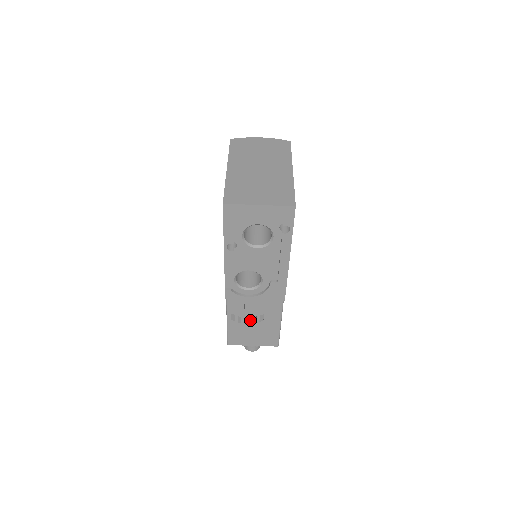
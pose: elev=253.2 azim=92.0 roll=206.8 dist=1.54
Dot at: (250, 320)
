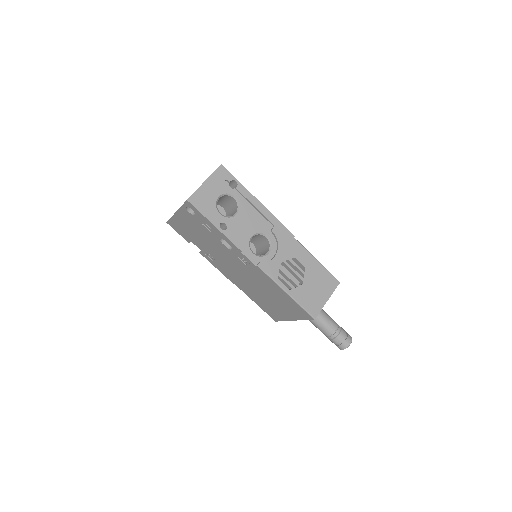
Dot at: (299, 277)
